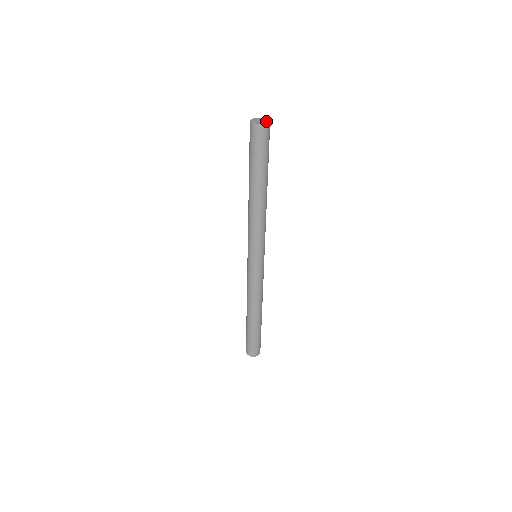
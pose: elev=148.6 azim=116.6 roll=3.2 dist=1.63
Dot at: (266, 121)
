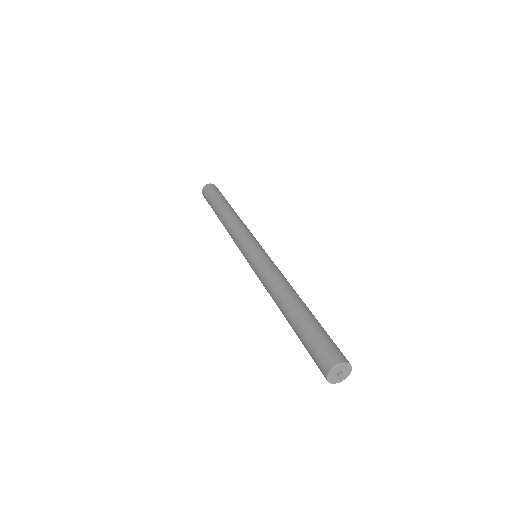
Dot at: (347, 373)
